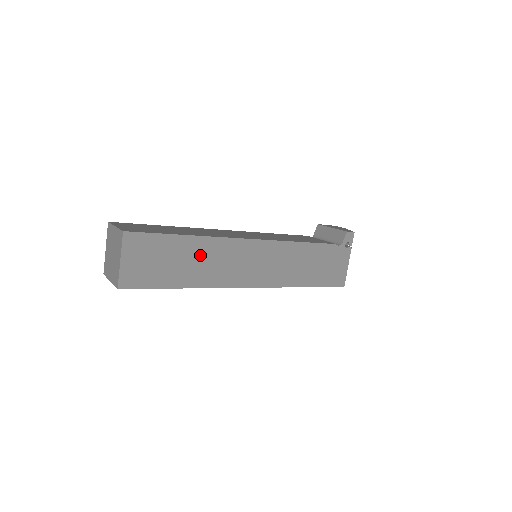
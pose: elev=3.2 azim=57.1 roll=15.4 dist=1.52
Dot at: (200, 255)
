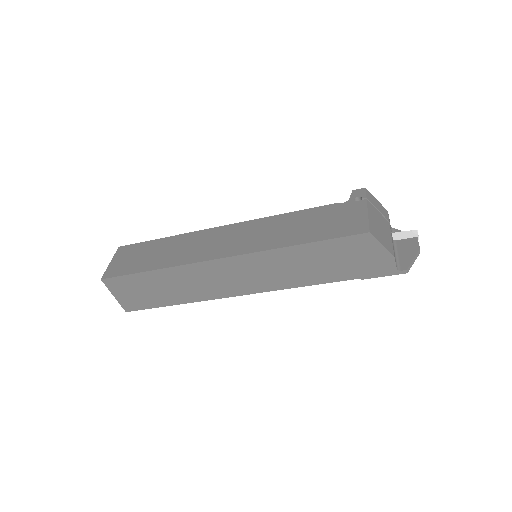
Dot at: (174, 246)
